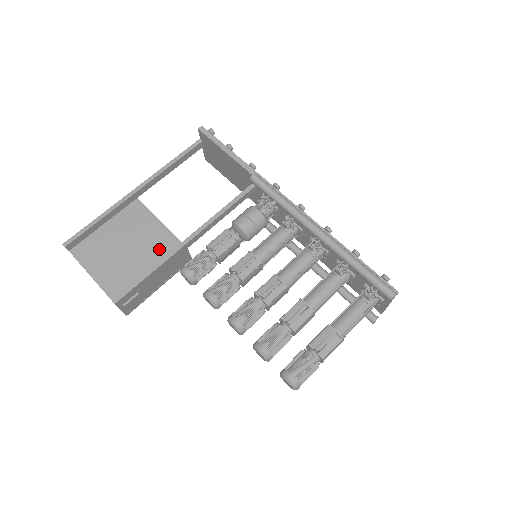
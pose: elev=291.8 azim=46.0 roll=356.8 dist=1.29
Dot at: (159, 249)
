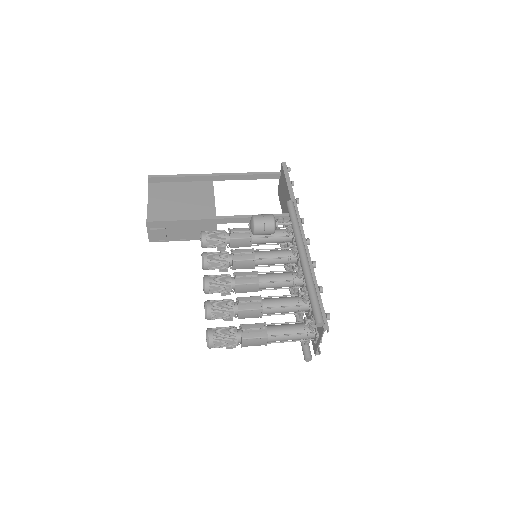
Dot at: (200, 214)
